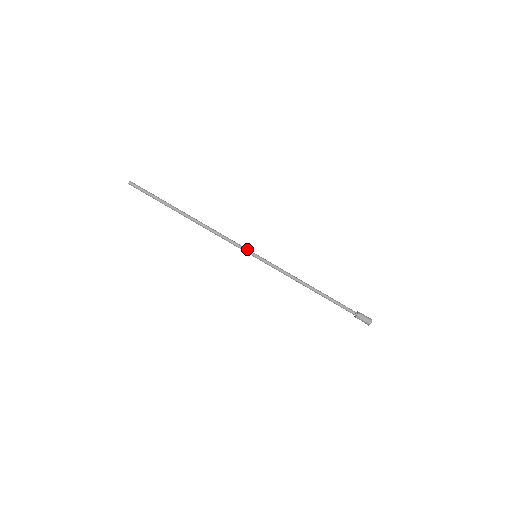
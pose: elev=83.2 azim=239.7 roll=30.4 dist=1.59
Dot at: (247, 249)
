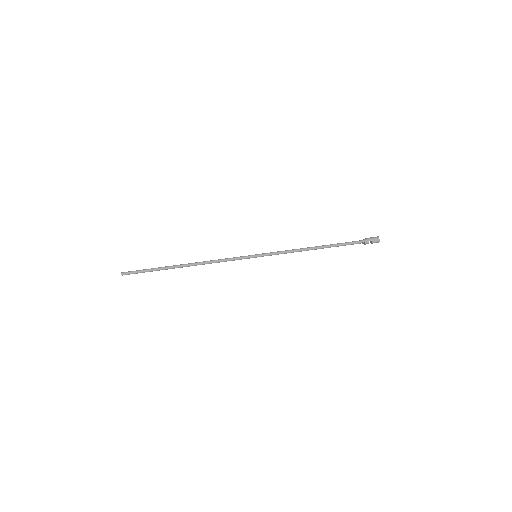
Dot at: (245, 256)
